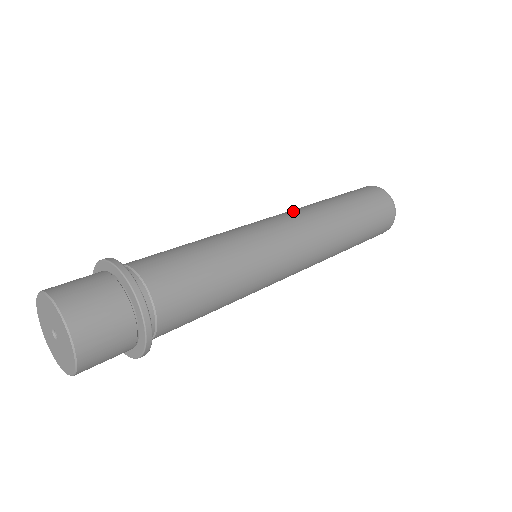
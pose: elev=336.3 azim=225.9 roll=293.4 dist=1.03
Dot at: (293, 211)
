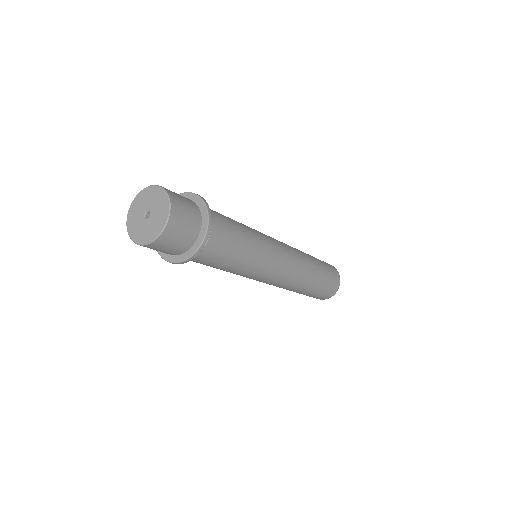
Dot at: occluded
